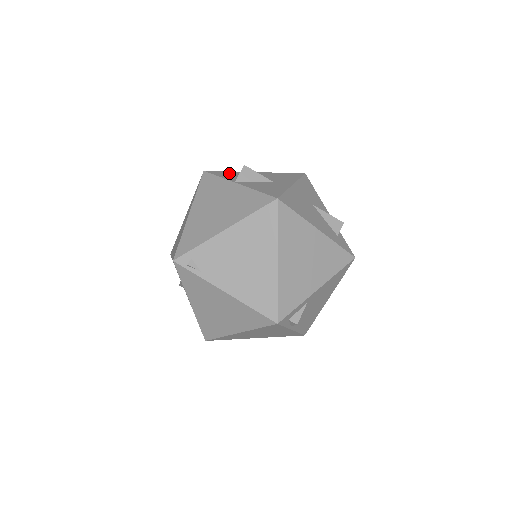
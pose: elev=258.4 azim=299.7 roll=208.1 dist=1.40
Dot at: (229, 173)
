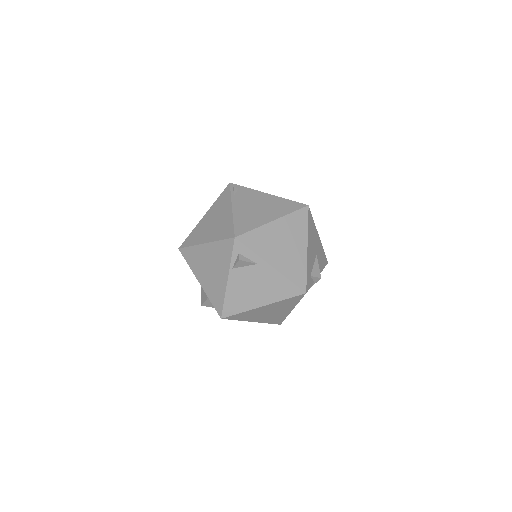
Dot at: occluded
